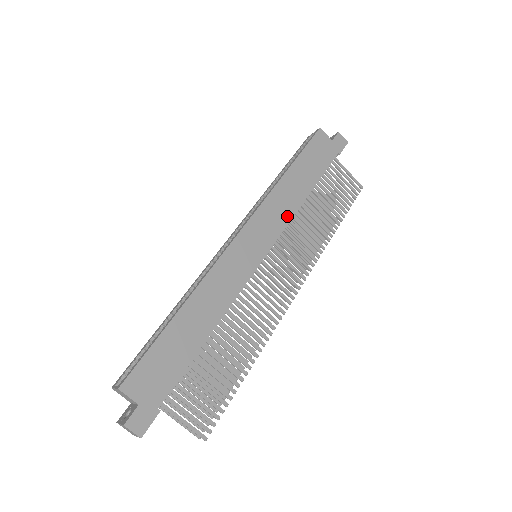
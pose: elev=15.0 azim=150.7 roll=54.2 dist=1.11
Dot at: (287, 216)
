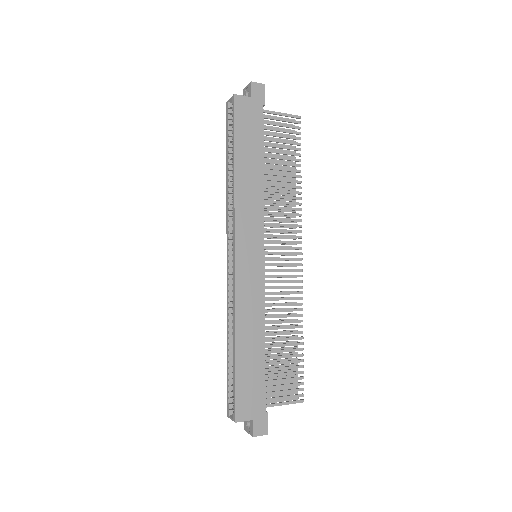
Dot at: (259, 207)
